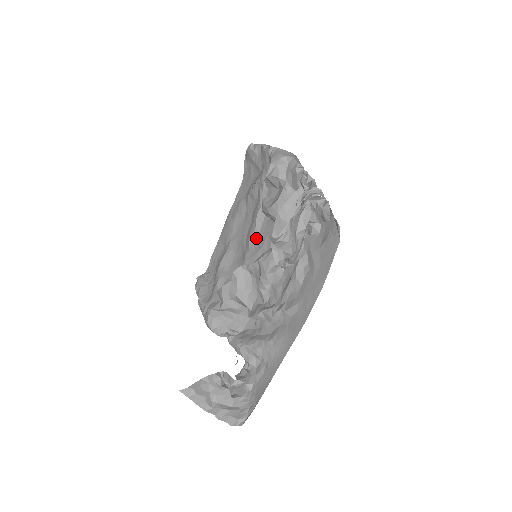
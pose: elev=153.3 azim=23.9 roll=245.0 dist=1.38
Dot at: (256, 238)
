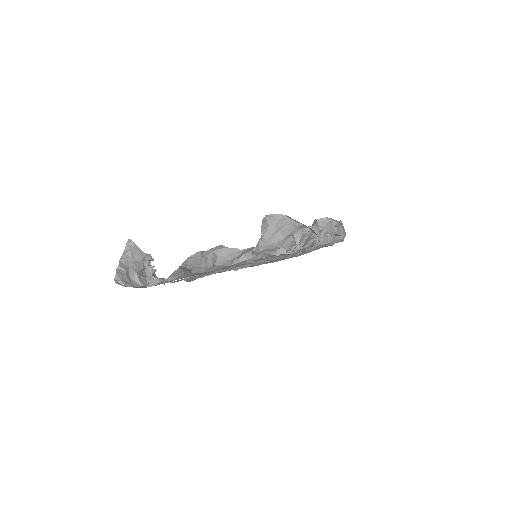
Dot at: occluded
